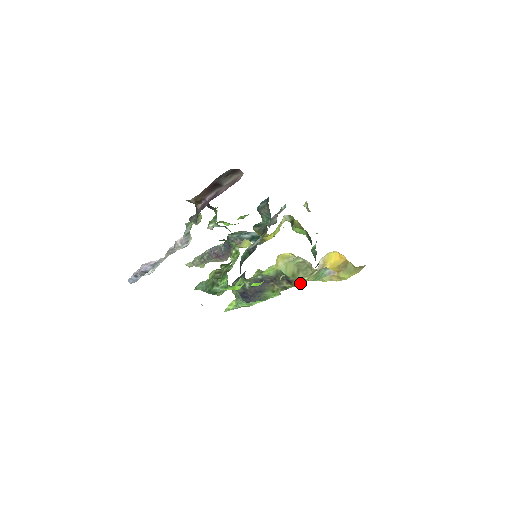
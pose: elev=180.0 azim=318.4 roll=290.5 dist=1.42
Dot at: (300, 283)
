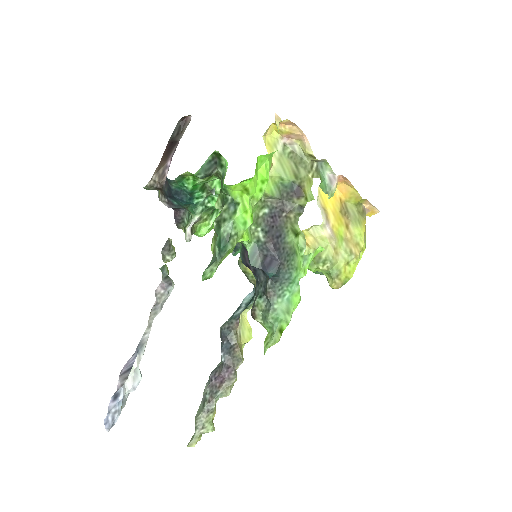
Dot at: (310, 189)
